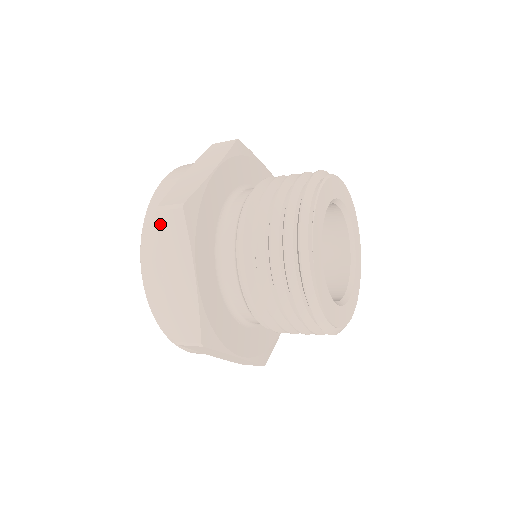
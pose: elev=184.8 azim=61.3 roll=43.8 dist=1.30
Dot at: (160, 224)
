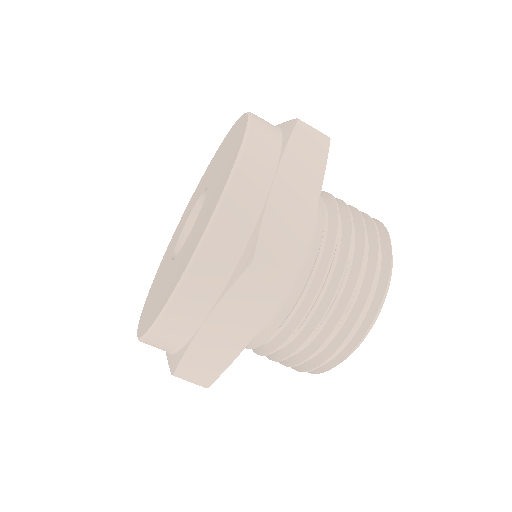
Dot at: occluded
